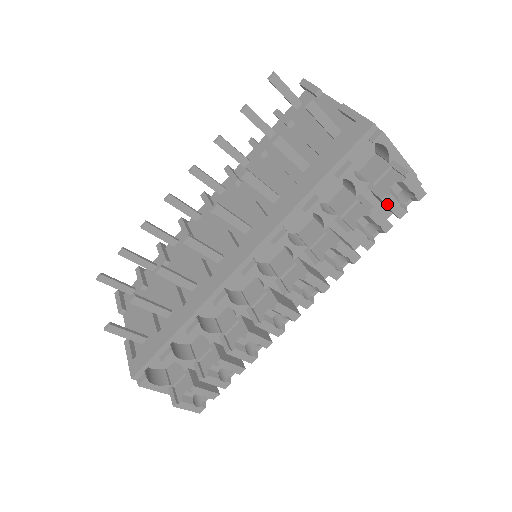
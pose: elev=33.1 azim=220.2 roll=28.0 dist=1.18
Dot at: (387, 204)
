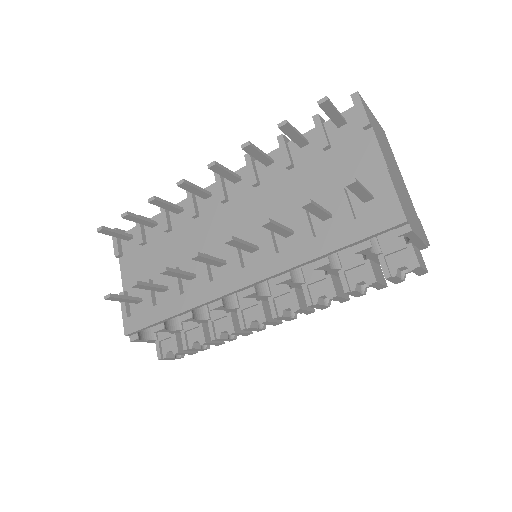
Dot at: (389, 280)
